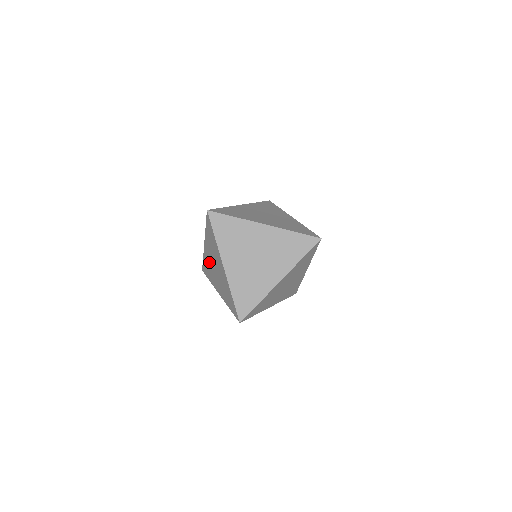
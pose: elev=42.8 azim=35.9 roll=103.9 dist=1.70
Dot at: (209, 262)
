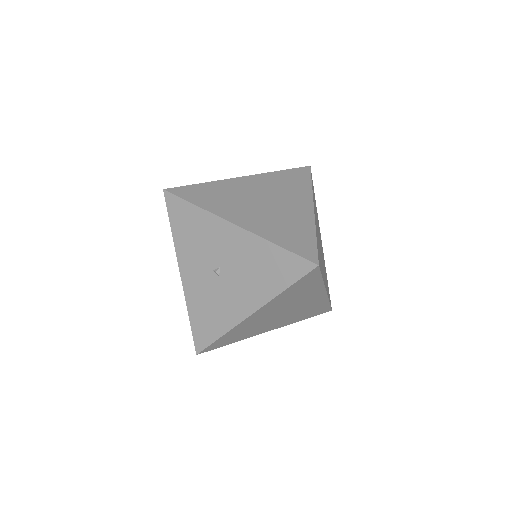
Dot at: (204, 291)
